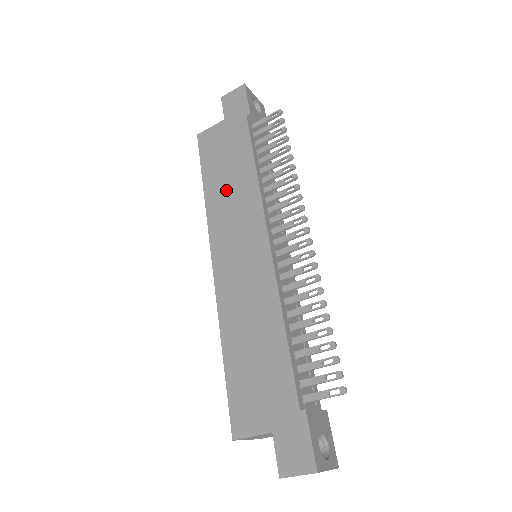
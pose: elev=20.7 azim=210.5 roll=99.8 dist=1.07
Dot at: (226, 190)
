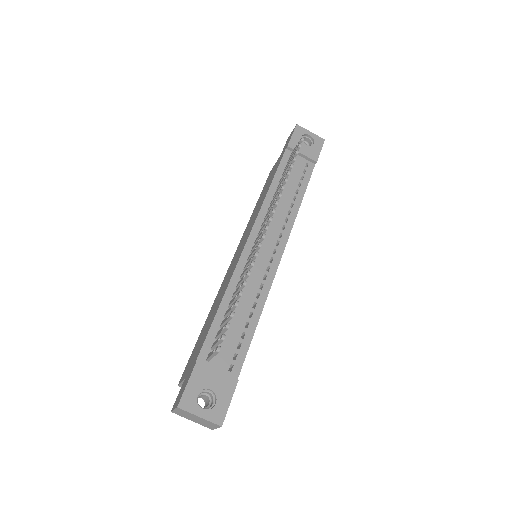
Dot at: (257, 207)
